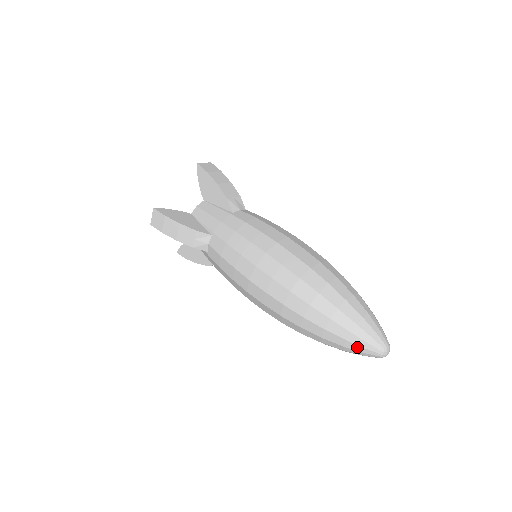
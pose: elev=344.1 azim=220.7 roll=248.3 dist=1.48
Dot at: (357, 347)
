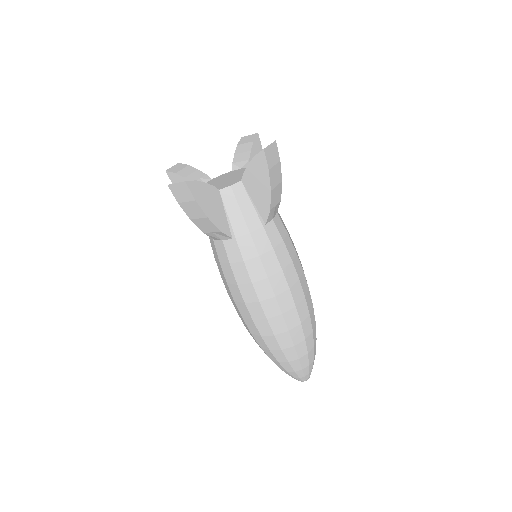
Dot at: (290, 375)
